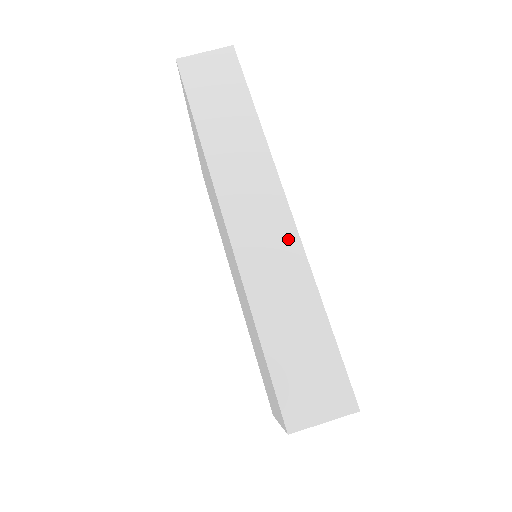
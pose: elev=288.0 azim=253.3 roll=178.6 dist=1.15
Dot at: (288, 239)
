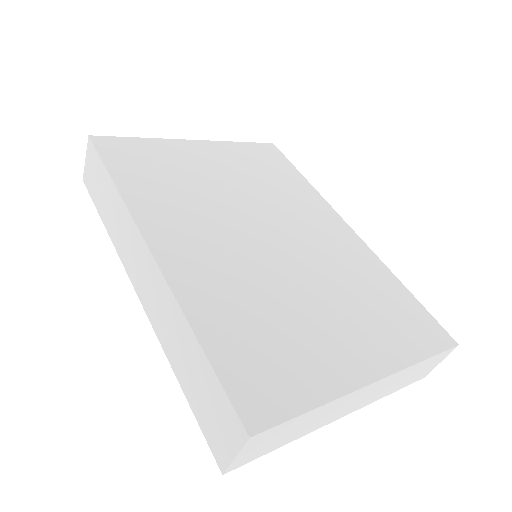
Dot at: (159, 282)
